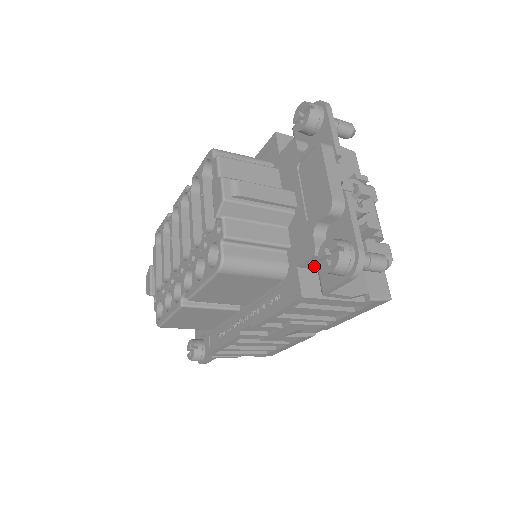
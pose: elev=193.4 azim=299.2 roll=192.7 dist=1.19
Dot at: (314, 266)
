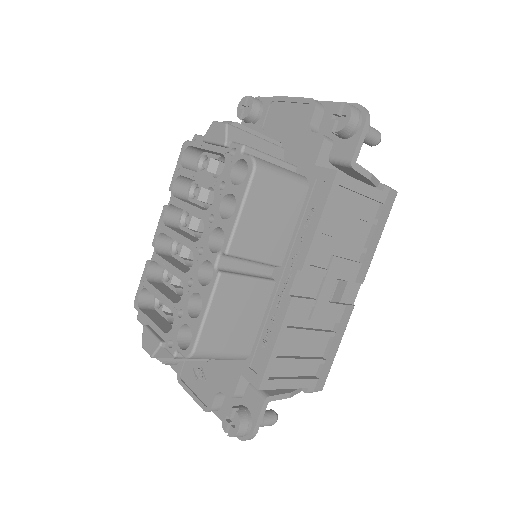
Dot at: (327, 164)
